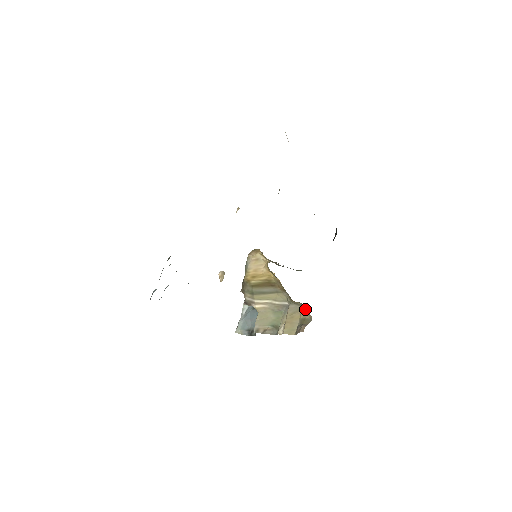
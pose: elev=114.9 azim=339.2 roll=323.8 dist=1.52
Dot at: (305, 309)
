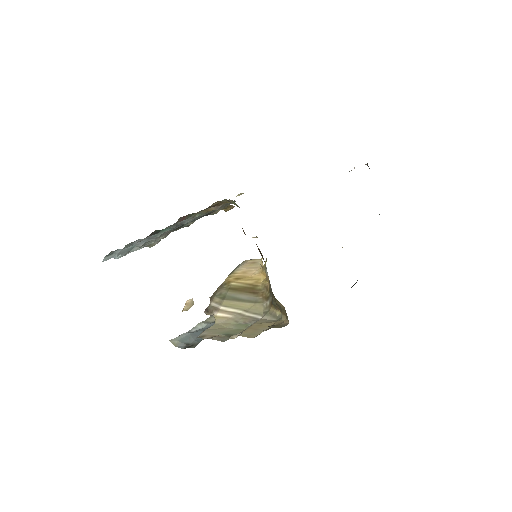
Dot at: (283, 319)
